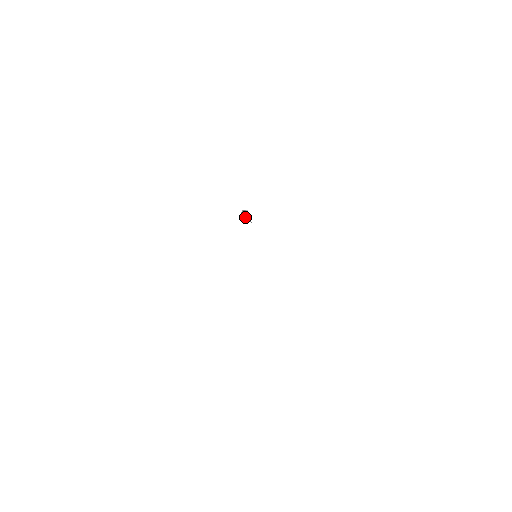
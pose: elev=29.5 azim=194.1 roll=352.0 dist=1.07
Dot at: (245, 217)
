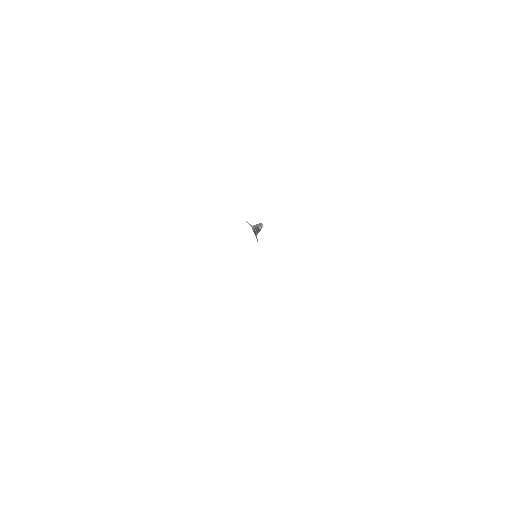
Dot at: (256, 228)
